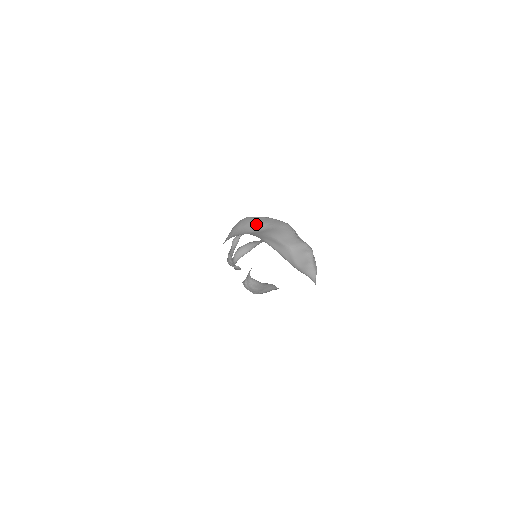
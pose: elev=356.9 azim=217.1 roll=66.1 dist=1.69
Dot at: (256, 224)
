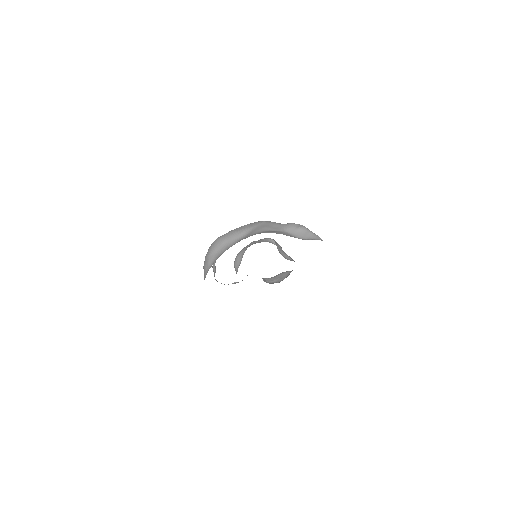
Dot at: (235, 235)
